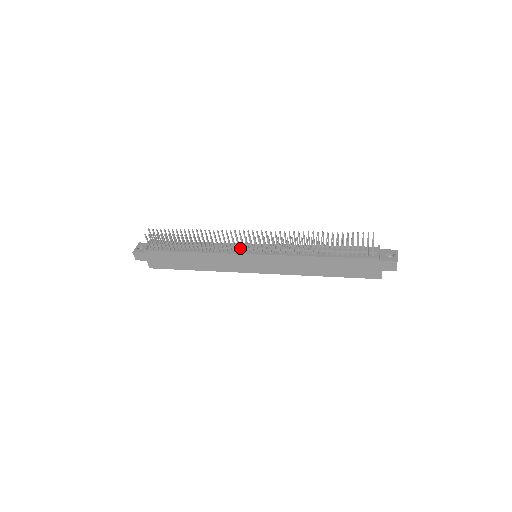
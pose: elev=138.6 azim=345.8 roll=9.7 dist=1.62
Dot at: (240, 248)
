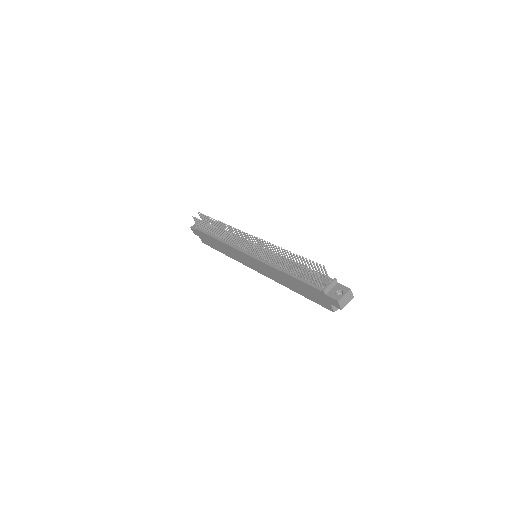
Dot at: occluded
